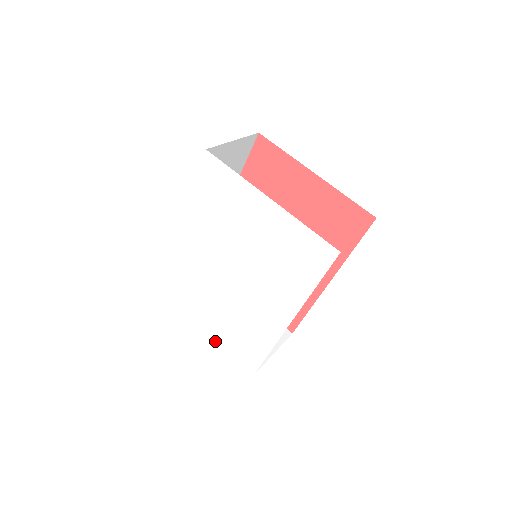
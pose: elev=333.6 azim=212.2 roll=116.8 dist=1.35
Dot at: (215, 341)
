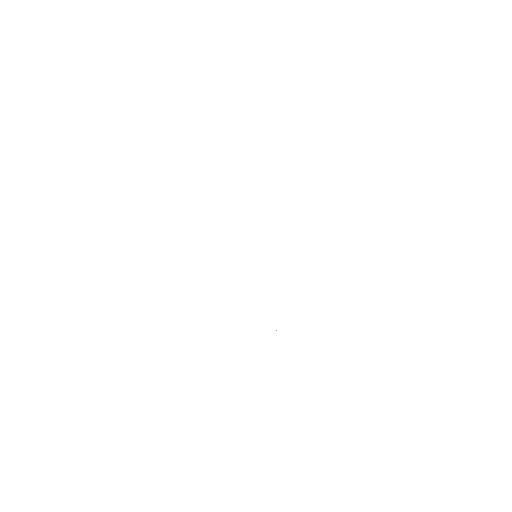
Dot at: (260, 327)
